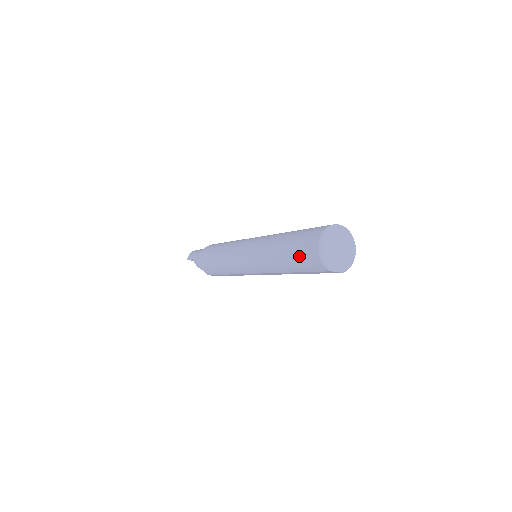
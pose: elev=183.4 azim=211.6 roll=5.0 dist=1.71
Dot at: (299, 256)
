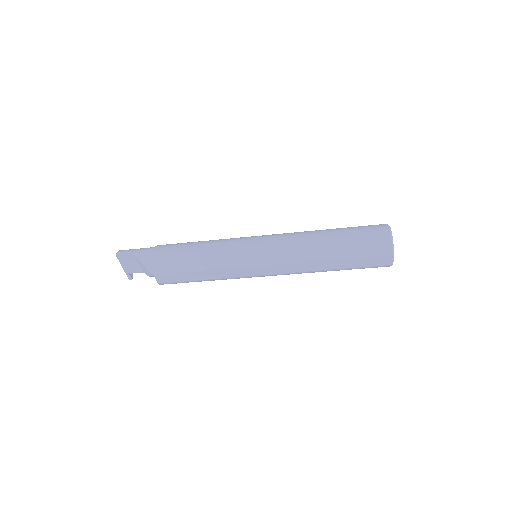
Dot at: (361, 239)
